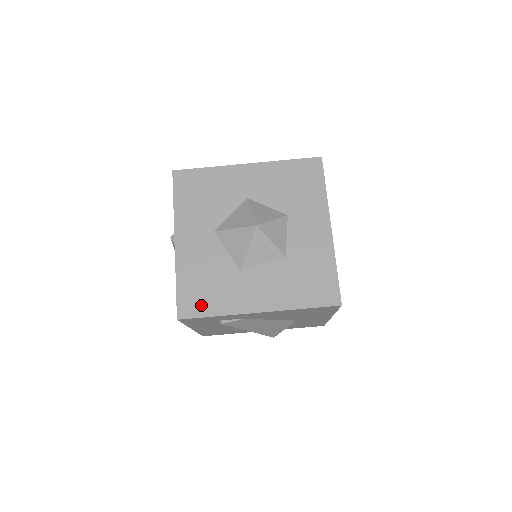
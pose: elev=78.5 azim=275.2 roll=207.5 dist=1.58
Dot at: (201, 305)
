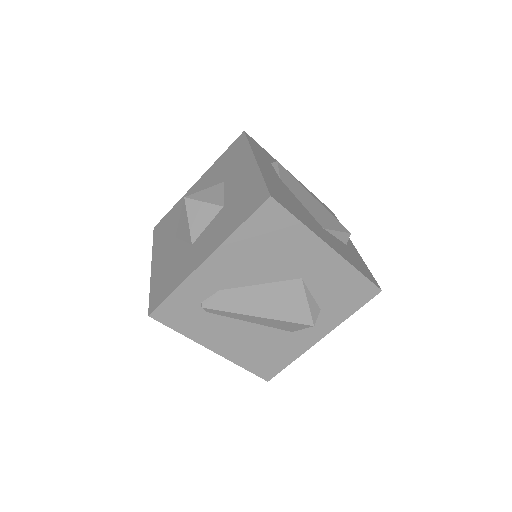
Dot at: (165, 291)
